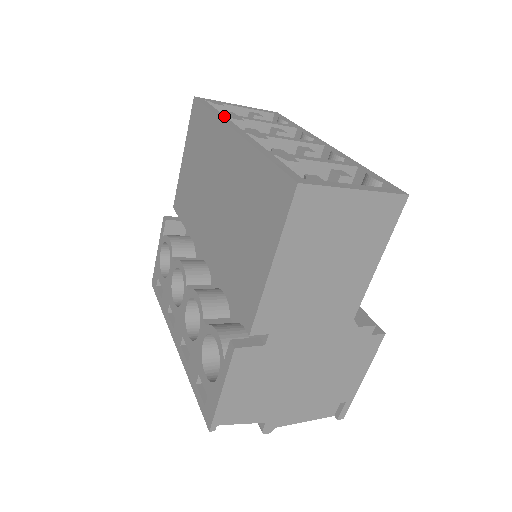
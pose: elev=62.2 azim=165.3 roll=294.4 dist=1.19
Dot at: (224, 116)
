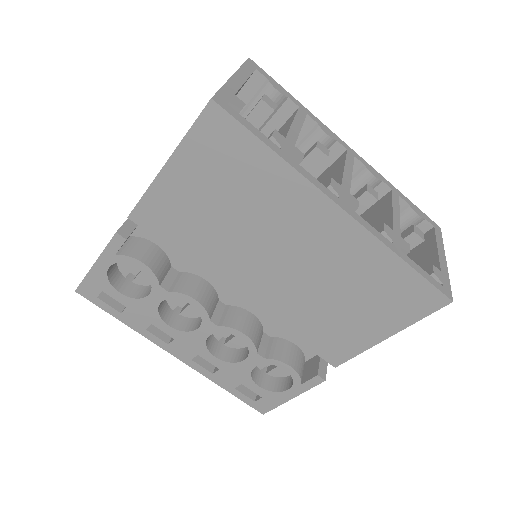
Dot at: (296, 163)
